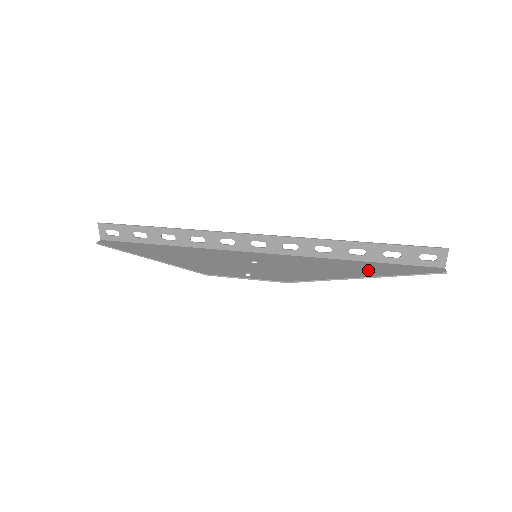
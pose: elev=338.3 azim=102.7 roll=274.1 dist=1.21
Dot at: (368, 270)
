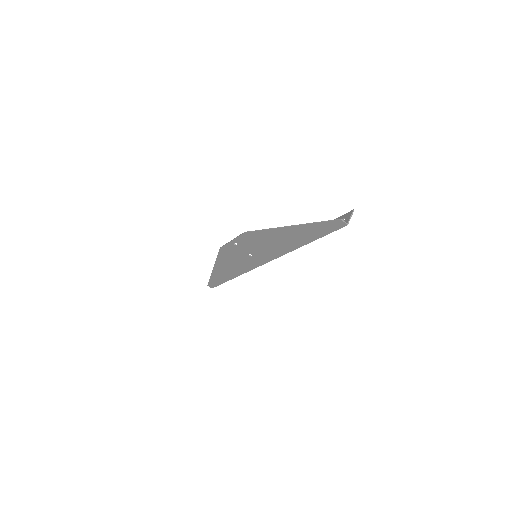
Dot at: (297, 233)
